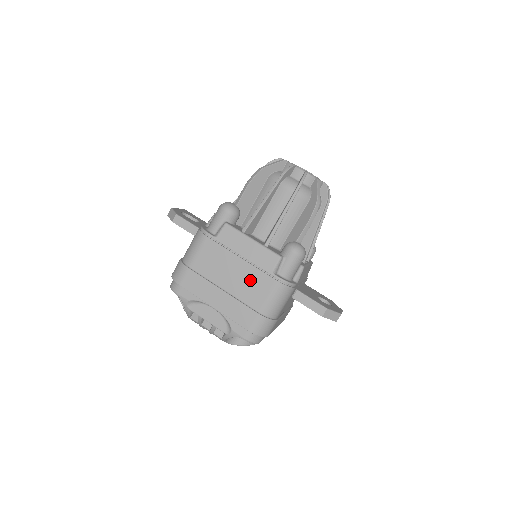
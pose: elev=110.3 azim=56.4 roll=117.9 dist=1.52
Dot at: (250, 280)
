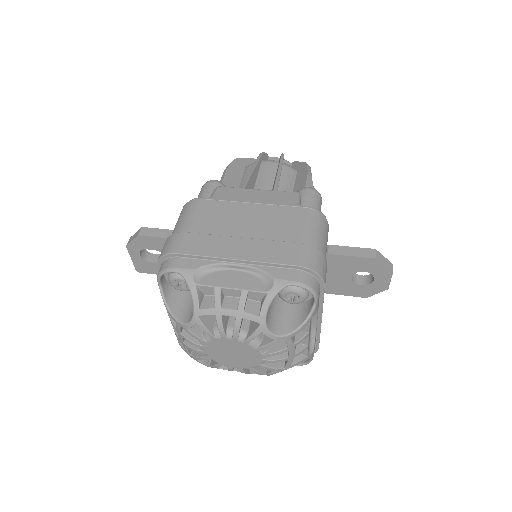
Dot at: (273, 218)
